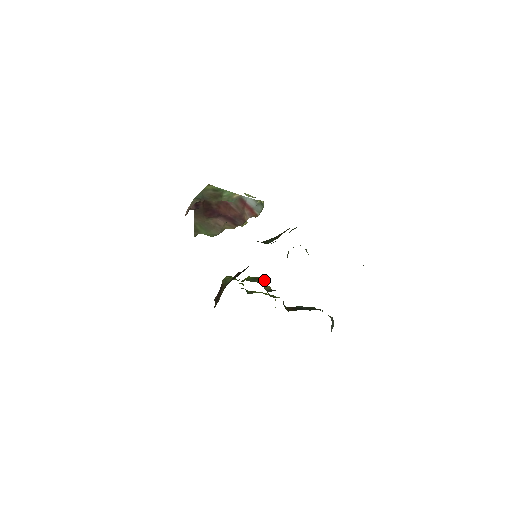
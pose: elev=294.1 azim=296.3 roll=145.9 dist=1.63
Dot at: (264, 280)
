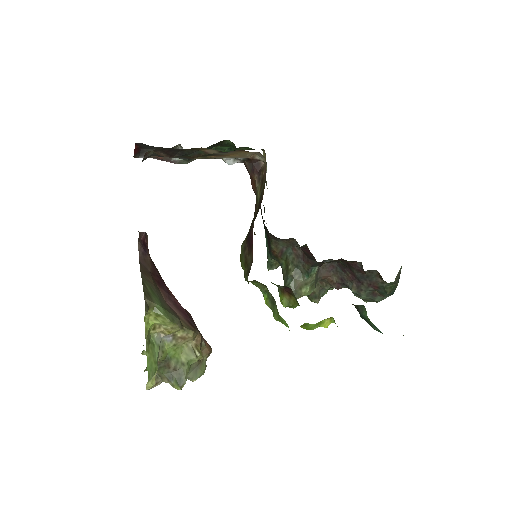
Dot at: occluded
